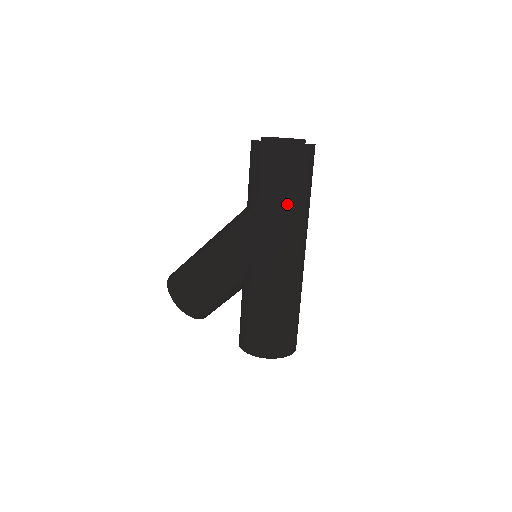
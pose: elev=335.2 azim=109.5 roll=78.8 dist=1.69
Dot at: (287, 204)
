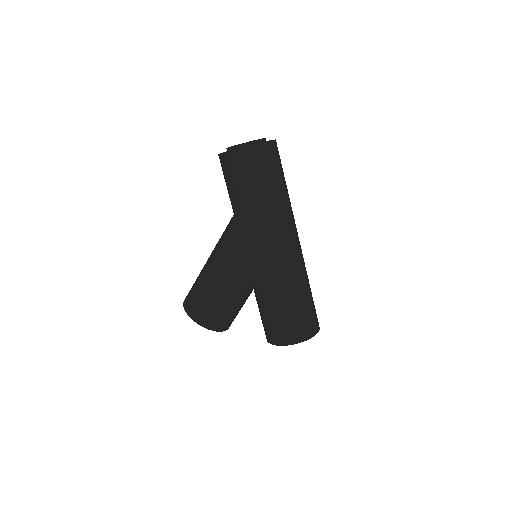
Dot at: (269, 199)
